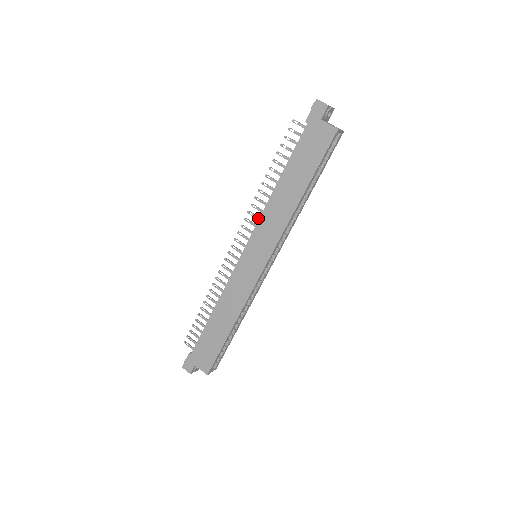
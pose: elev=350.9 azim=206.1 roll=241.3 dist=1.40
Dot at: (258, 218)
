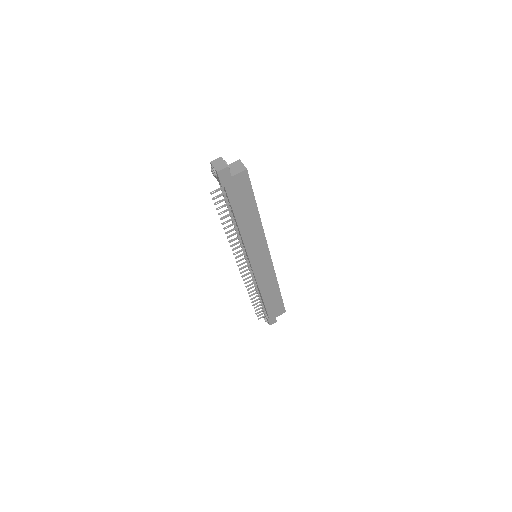
Dot at: occluded
